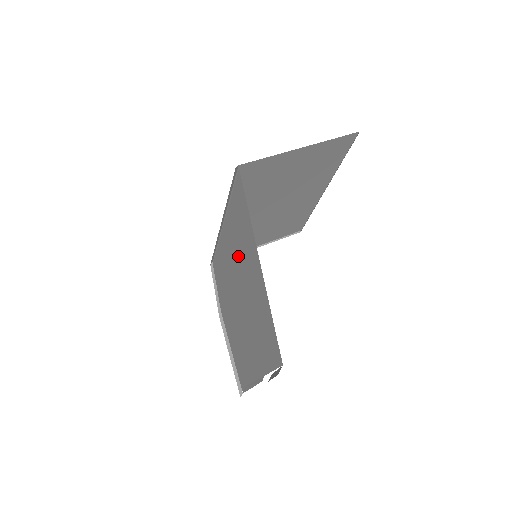
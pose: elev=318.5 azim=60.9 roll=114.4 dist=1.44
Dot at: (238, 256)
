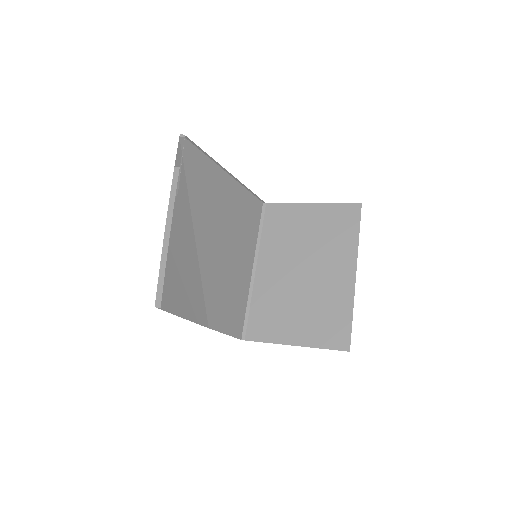
Dot at: (236, 228)
